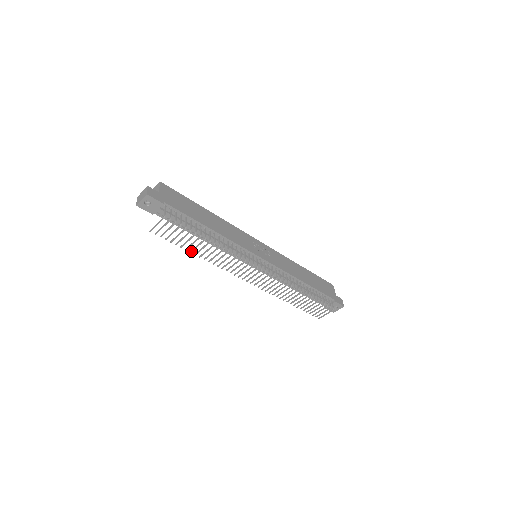
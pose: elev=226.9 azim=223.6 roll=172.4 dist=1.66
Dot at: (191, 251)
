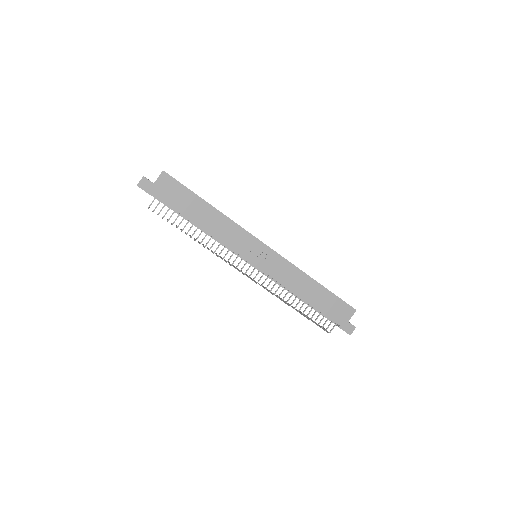
Dot at: occluded
